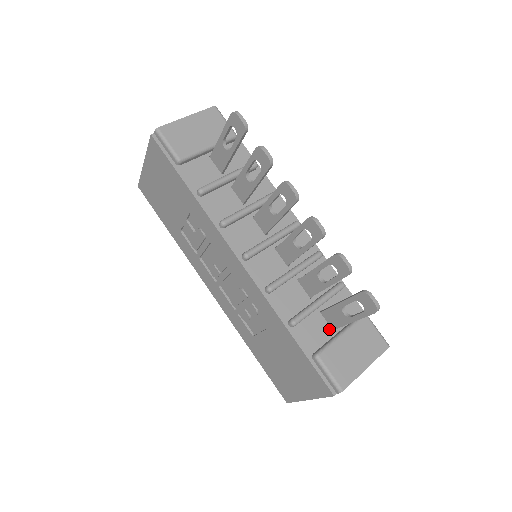
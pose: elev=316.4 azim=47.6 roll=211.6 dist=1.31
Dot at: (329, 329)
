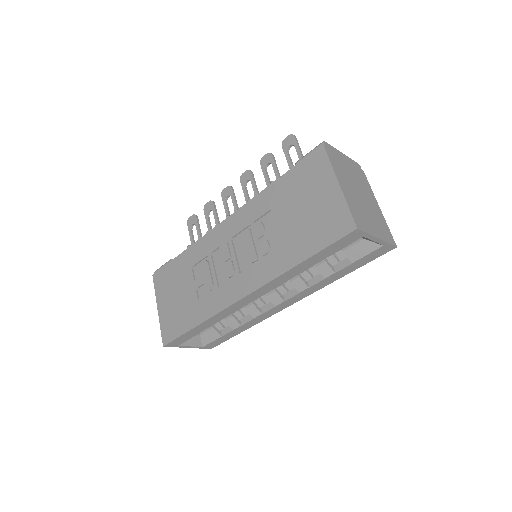
Dot at: occluded
